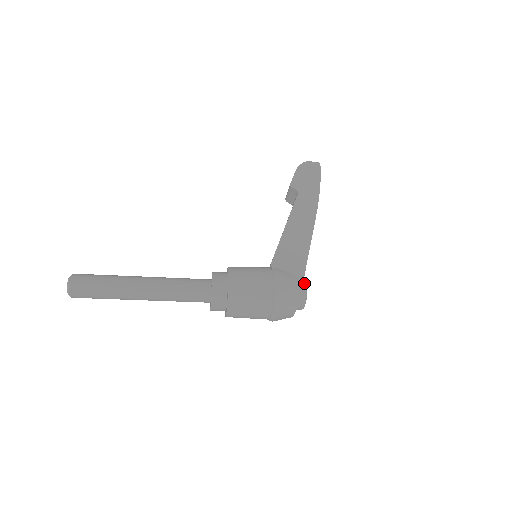
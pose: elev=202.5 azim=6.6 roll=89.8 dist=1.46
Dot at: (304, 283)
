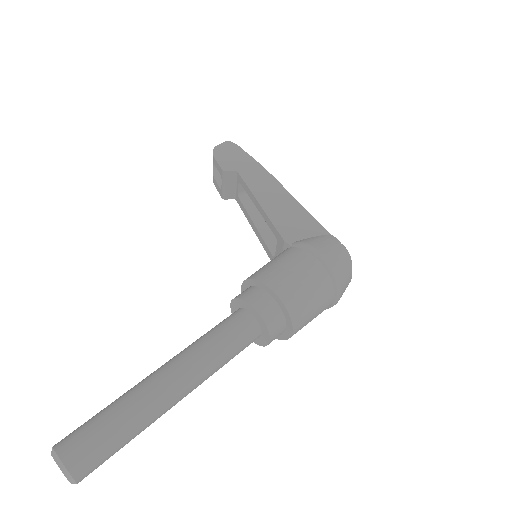
Dot at: occluded
